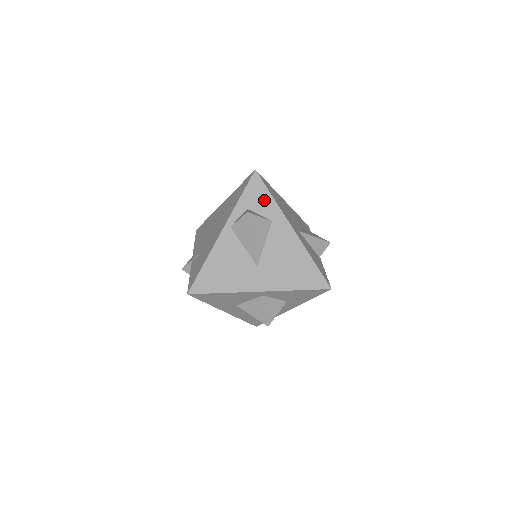
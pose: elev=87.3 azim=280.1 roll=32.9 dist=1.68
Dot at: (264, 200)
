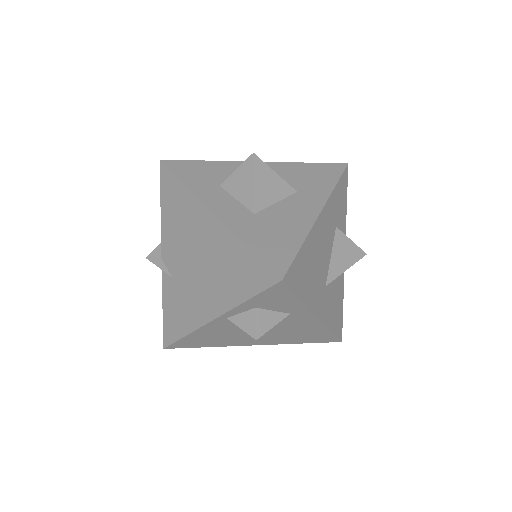
Dot at: (285, 302)
